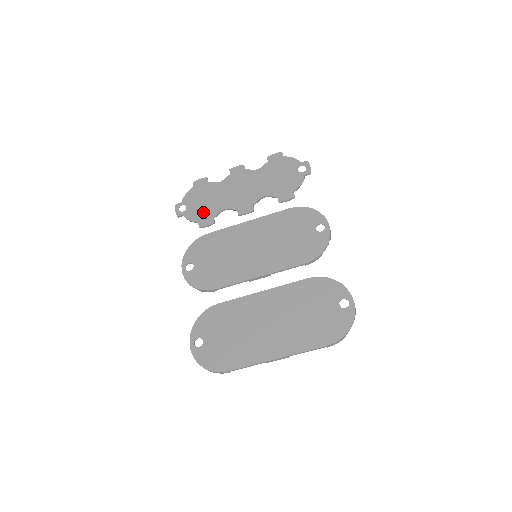
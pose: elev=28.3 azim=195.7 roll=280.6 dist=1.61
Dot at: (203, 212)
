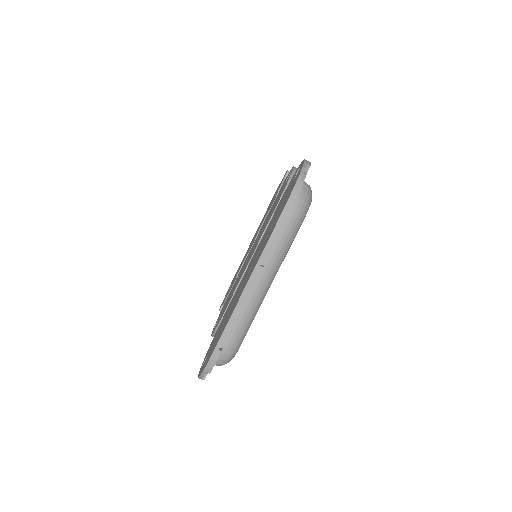
Dot at: (231, 285)
